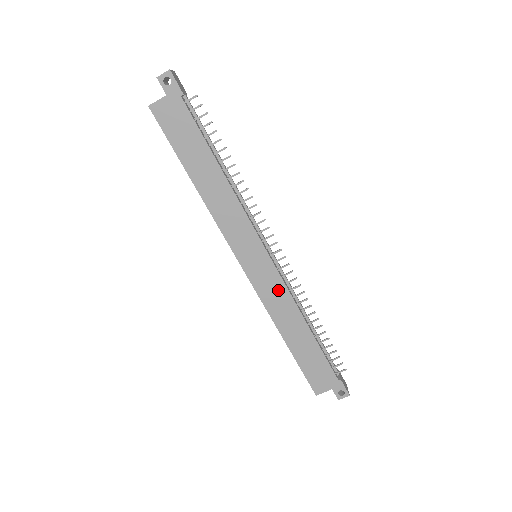
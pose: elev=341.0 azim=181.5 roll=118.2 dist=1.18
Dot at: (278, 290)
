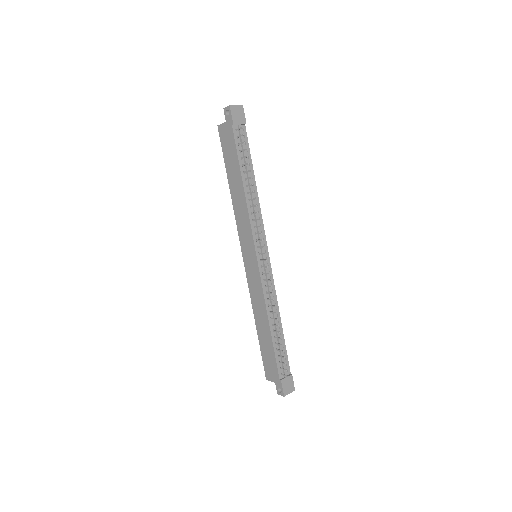
Dot at: (258, 288)
